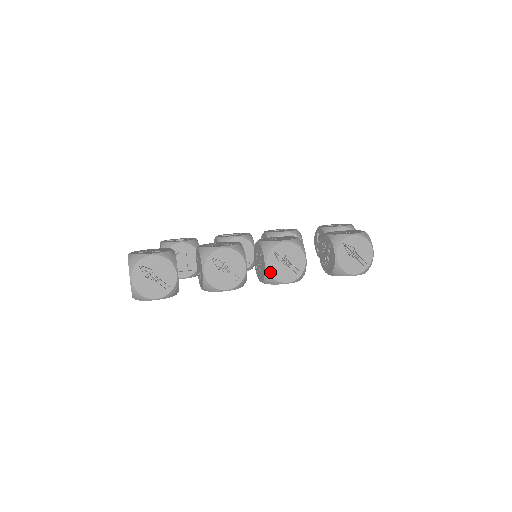
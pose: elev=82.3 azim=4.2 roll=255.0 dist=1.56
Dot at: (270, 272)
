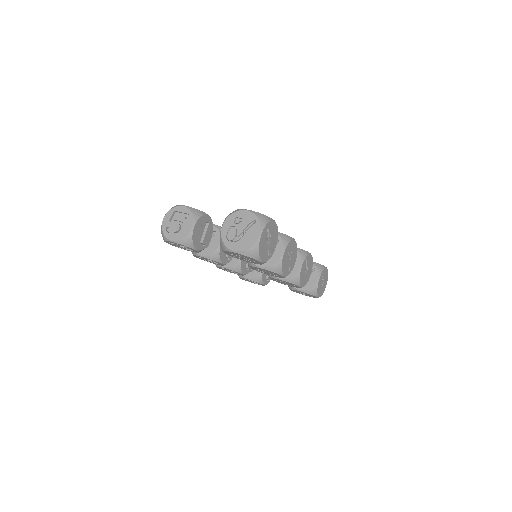
Dot at: (301, 273)
